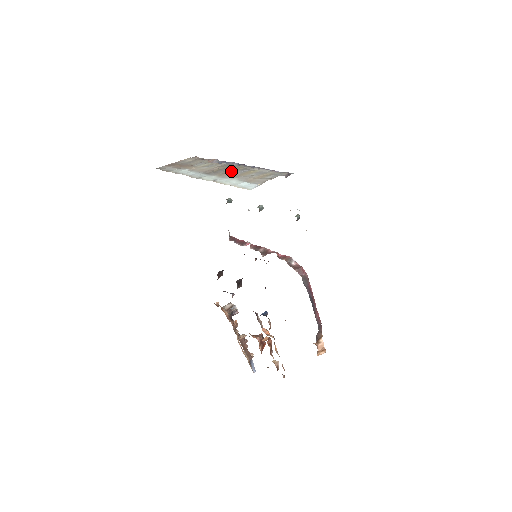
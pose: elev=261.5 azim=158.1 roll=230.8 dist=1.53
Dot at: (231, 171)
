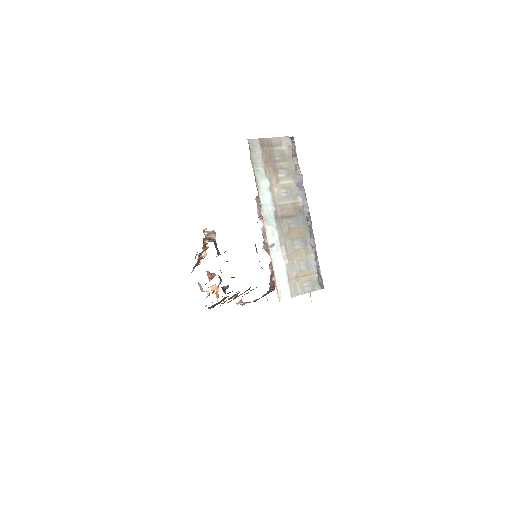
Dot at: (294, 234)
